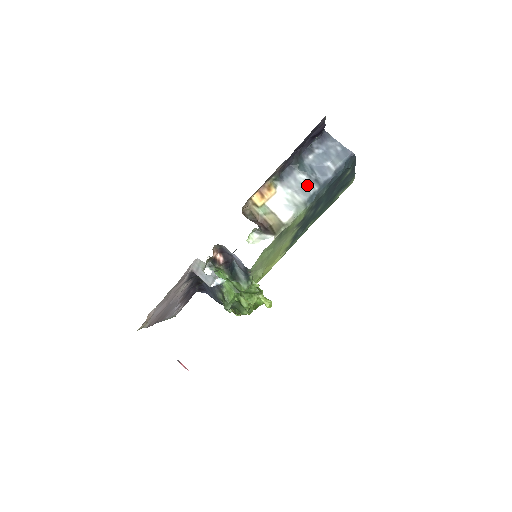
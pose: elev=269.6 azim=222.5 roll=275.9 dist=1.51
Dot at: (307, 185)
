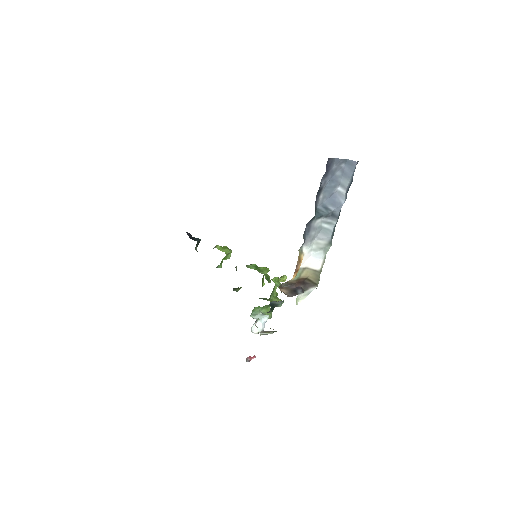
Dot at: (325, 225)
